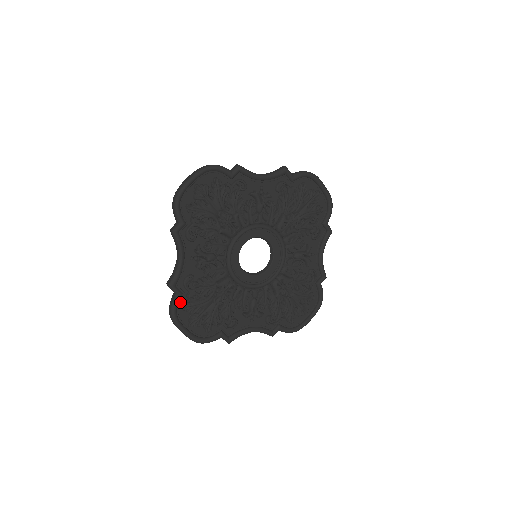
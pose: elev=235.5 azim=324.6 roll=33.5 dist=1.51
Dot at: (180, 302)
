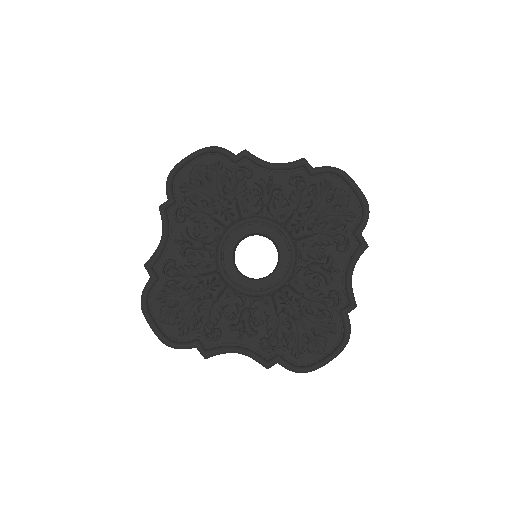
Dot at: (155, 289)
